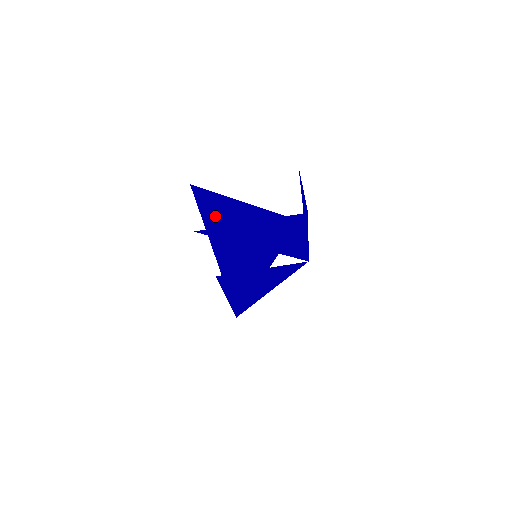
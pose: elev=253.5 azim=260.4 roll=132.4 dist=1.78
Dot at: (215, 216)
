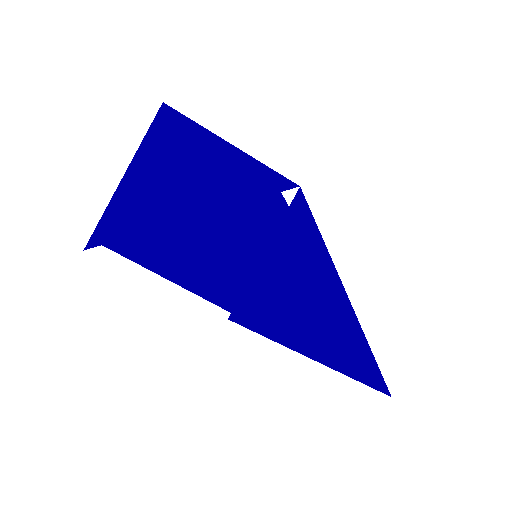
Dot at: (165, 257)
